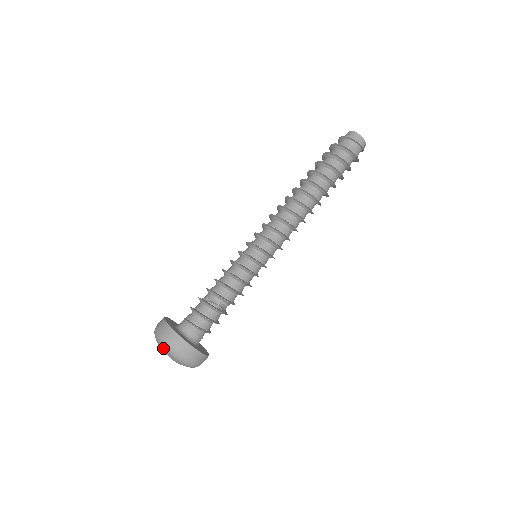
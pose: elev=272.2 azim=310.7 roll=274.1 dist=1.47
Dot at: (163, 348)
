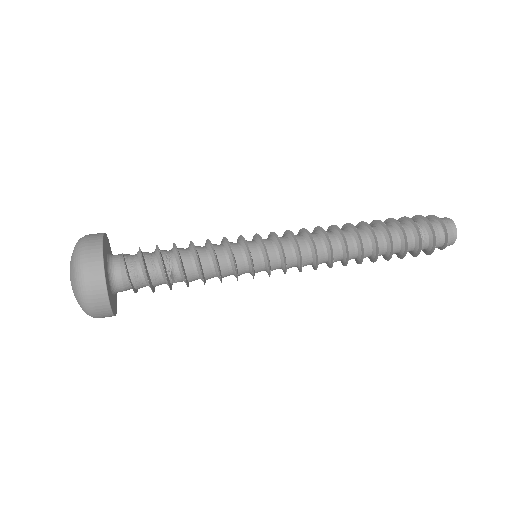
Dot at: (78, 297)
